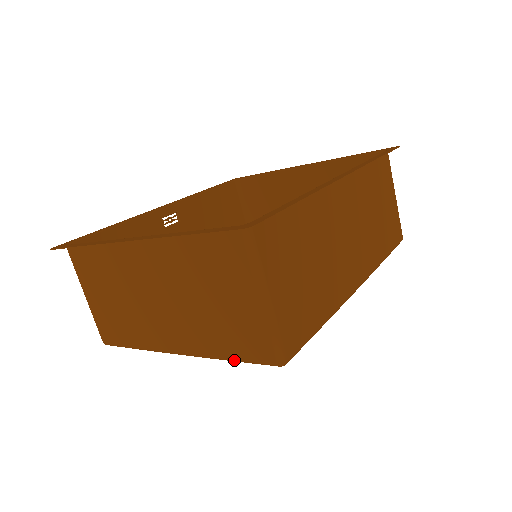
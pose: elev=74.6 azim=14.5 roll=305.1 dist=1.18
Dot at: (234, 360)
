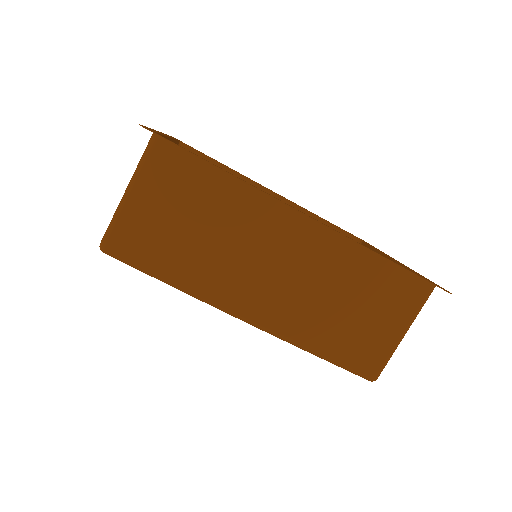
Dot at: occluded
